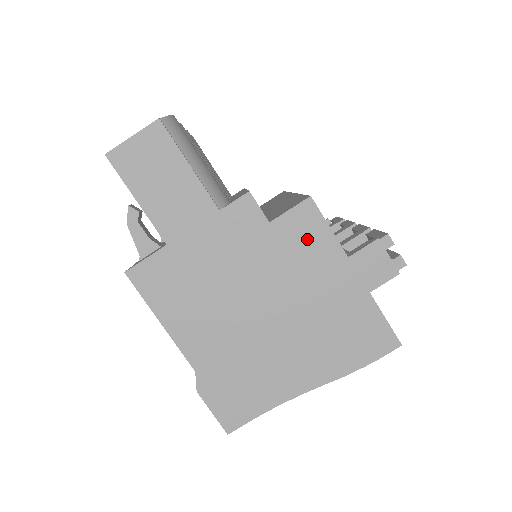
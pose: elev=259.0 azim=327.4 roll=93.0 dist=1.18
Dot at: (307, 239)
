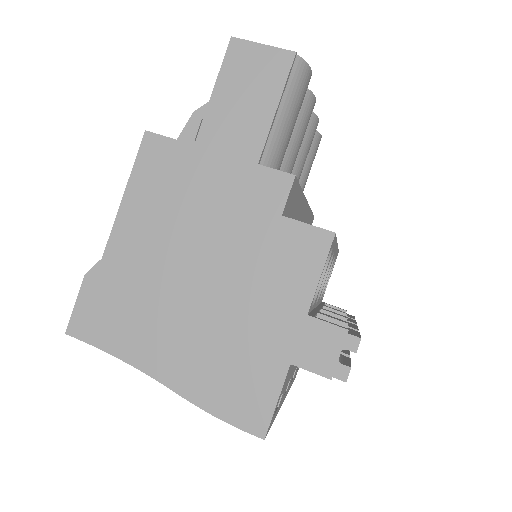
Dot at: (294, 262)
